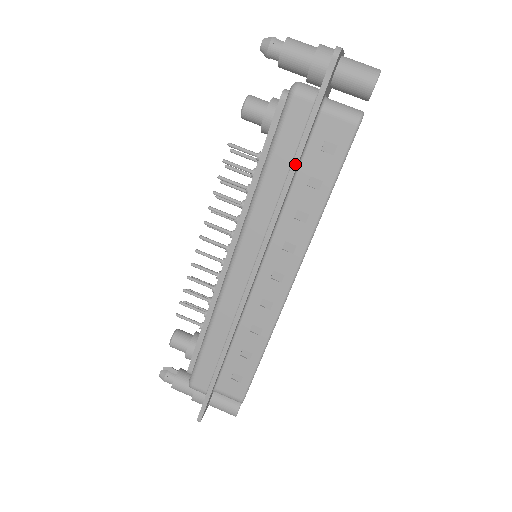
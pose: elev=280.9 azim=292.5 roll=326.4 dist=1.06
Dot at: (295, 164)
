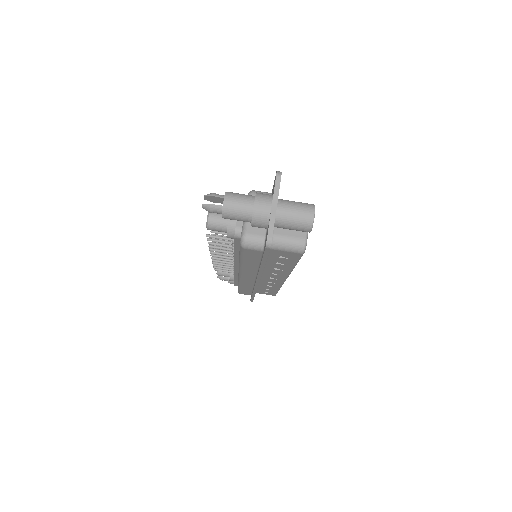
Dot at: (262, 268)
